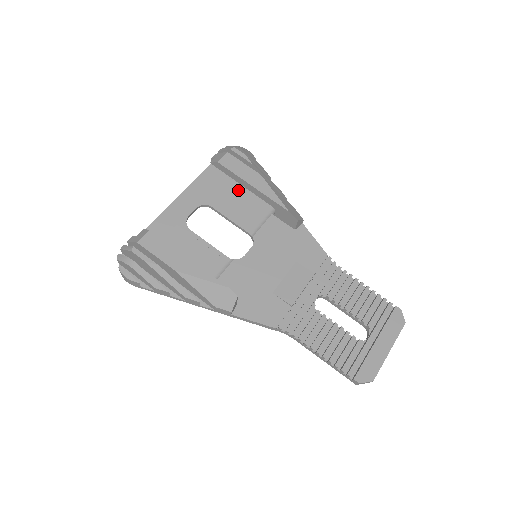
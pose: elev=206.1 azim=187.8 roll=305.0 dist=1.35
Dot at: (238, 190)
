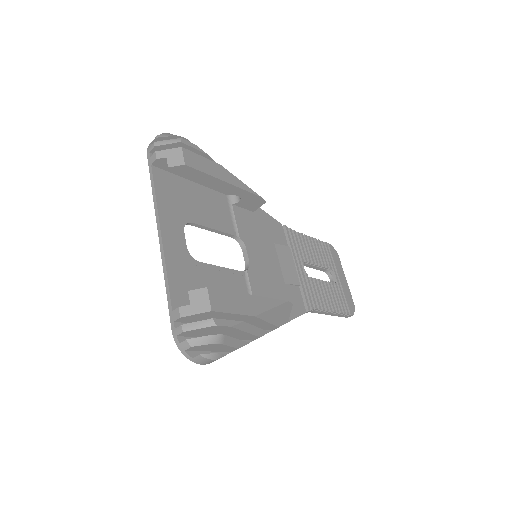
Dot at: (194, 190)
